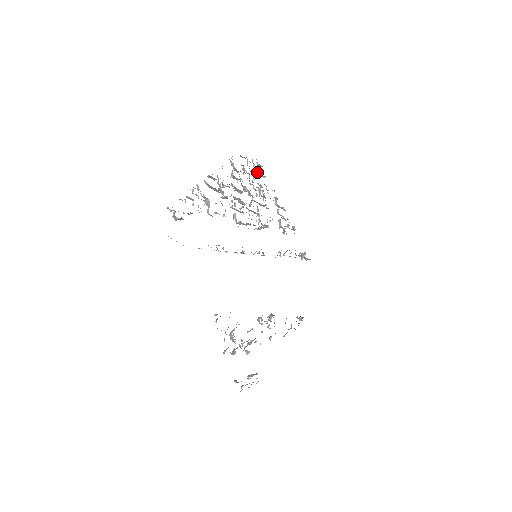
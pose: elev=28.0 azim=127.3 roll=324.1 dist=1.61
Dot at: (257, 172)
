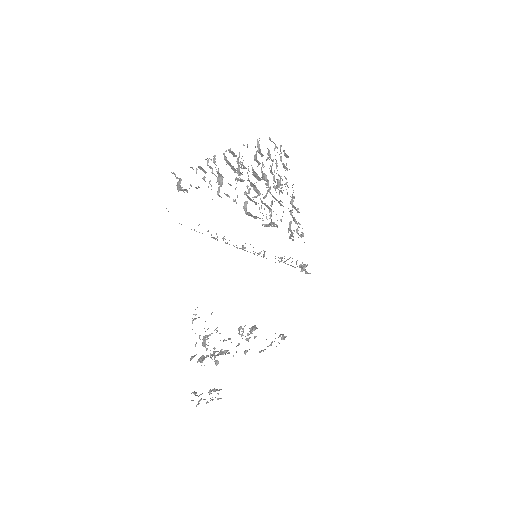
Dot at: occluded
